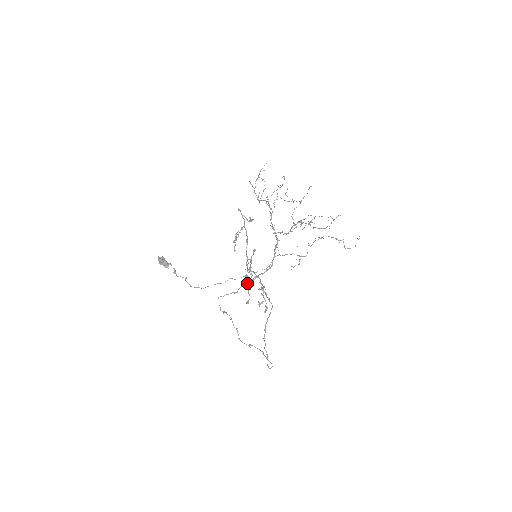
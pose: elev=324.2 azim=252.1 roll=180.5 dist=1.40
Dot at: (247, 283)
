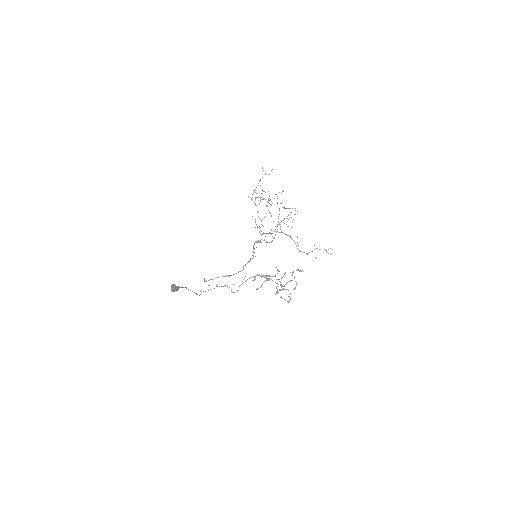
Dot at: occluded
